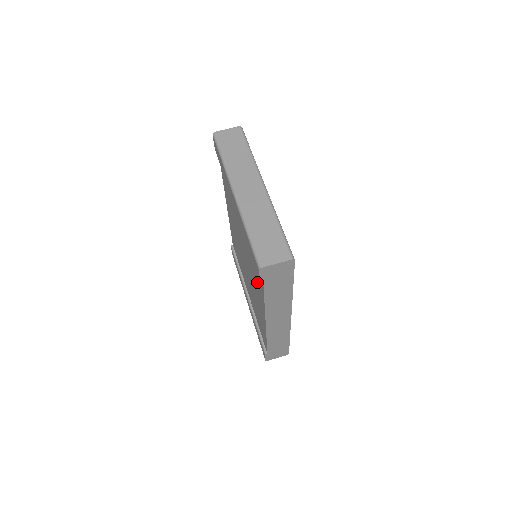
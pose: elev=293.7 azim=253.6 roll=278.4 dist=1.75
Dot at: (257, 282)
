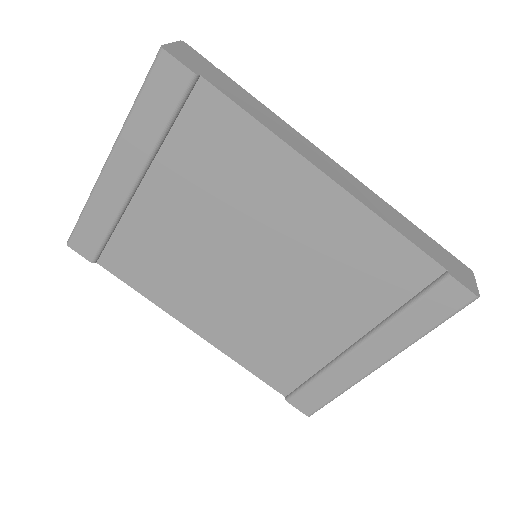
Dot at: (237, 155)
